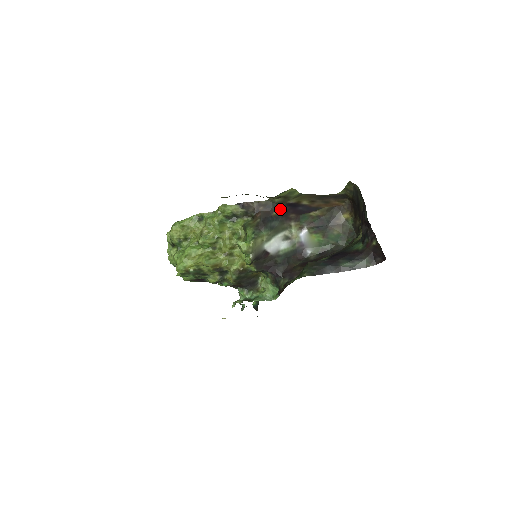
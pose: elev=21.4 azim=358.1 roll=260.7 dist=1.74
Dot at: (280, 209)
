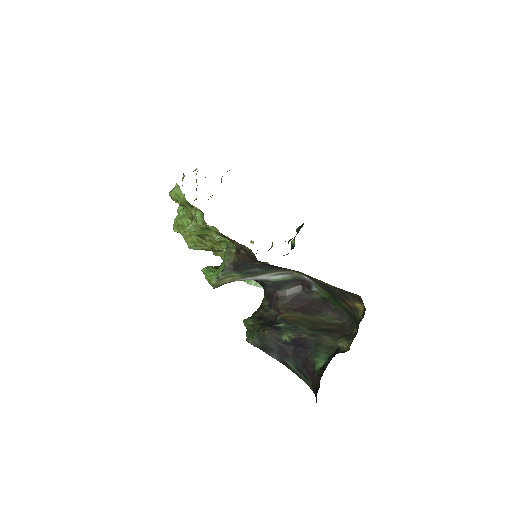
Dot at: (265, 264)
